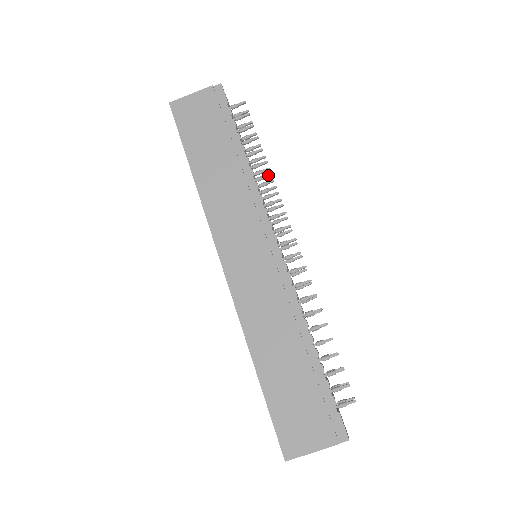
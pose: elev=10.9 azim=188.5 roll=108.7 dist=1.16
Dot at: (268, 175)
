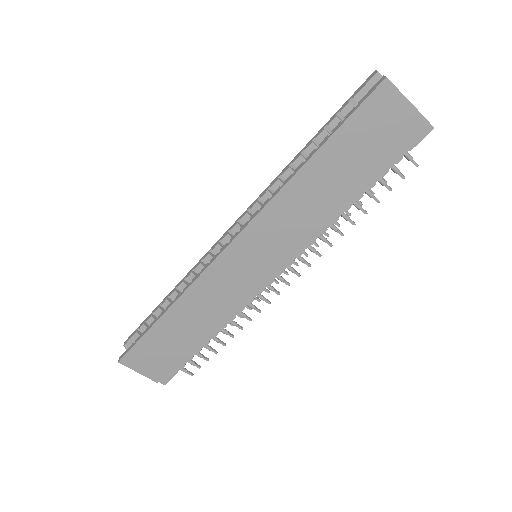
Dot at: (341, 233)
